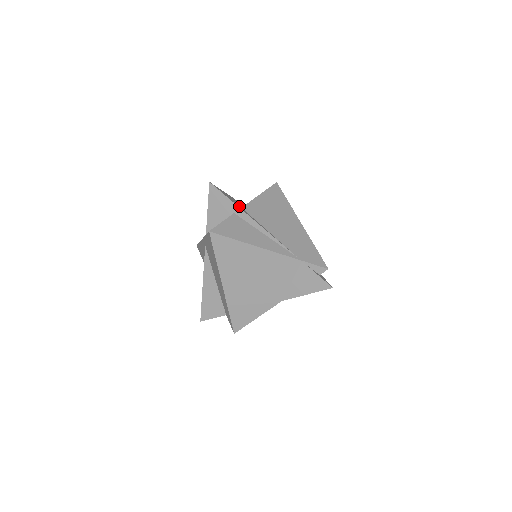
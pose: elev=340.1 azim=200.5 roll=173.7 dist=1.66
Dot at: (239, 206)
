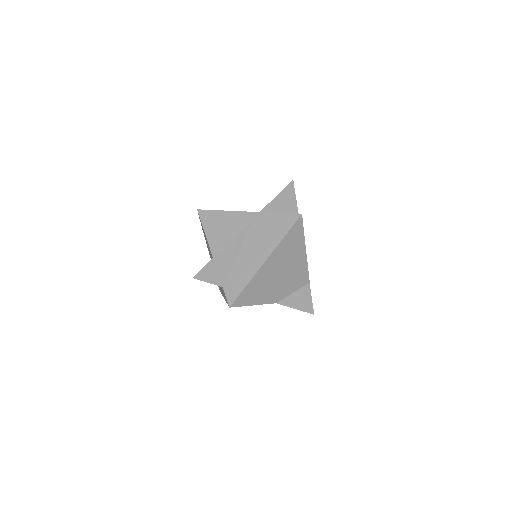
Dot at: occluded
